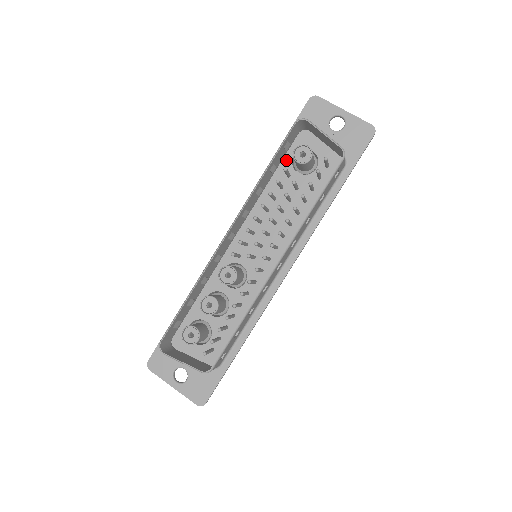
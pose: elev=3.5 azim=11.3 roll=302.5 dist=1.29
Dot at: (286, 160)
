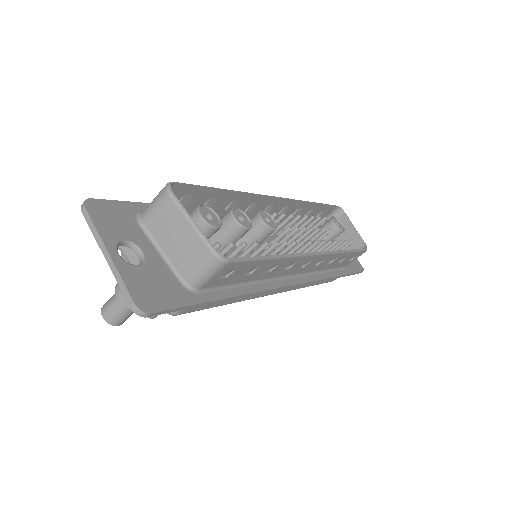
Dot at: occluded
